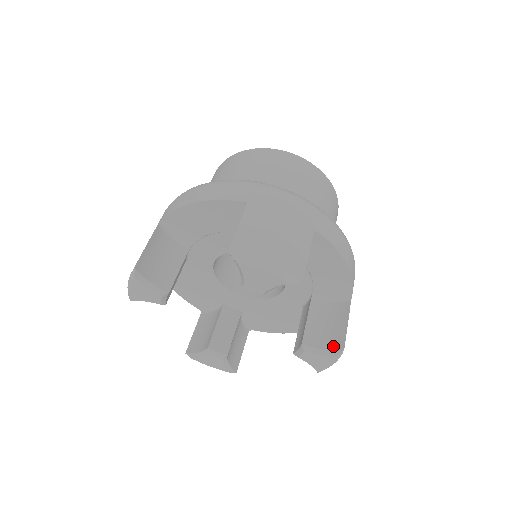
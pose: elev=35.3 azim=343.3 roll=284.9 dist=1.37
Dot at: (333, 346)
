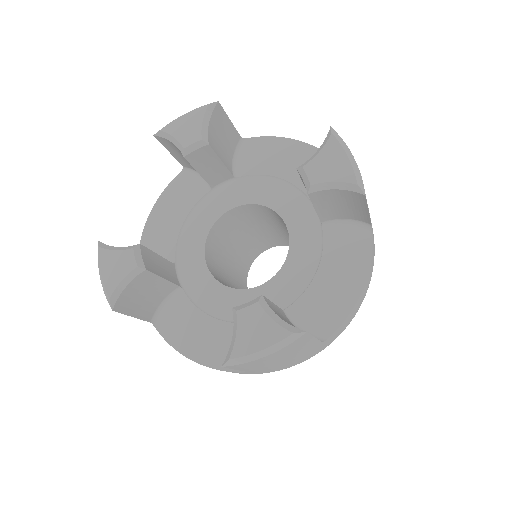
Dot at: occluded
